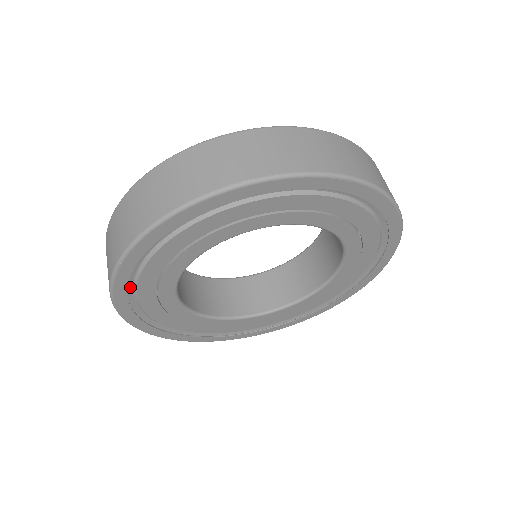
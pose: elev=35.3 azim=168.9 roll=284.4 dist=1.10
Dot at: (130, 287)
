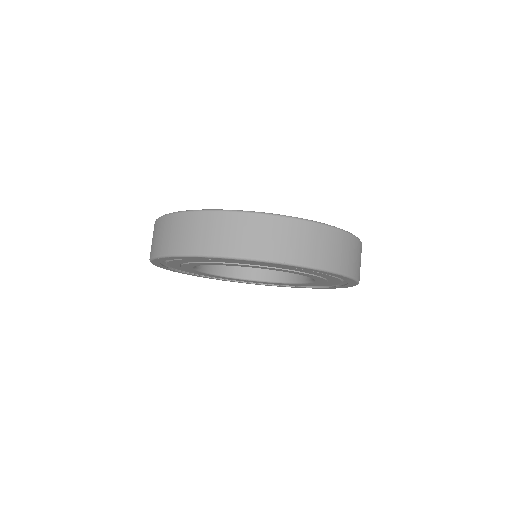
Dot at: occluded
